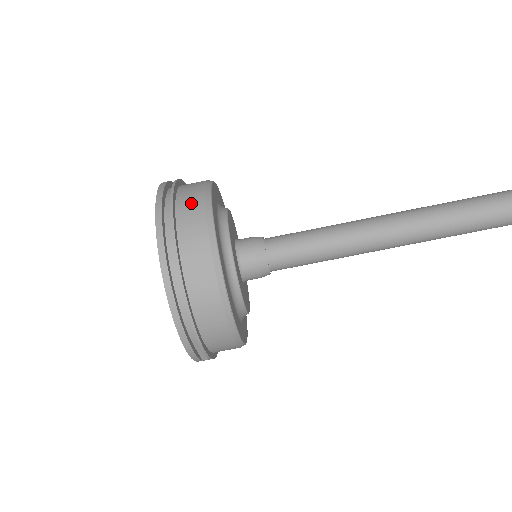
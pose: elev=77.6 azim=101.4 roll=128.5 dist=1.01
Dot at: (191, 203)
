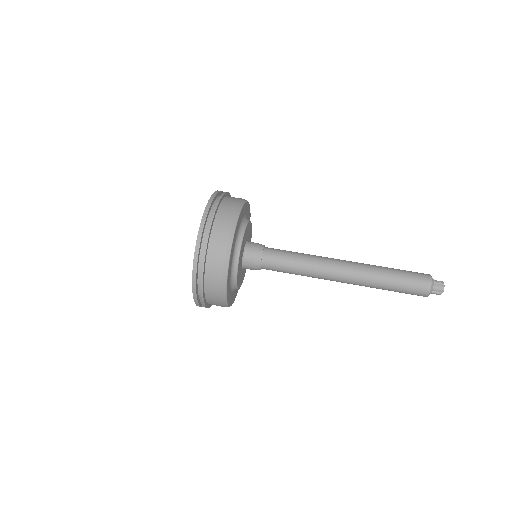
Dot at: (224, 221)
